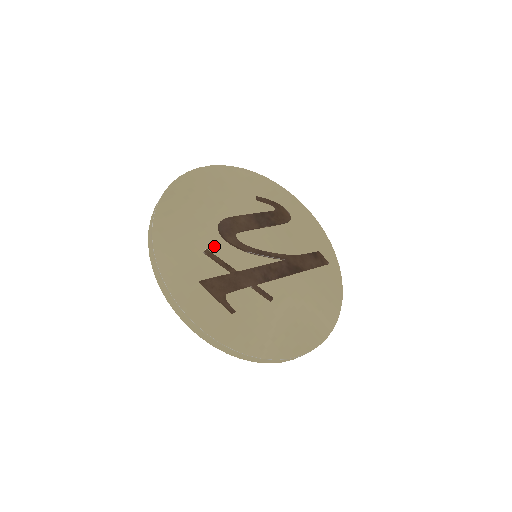
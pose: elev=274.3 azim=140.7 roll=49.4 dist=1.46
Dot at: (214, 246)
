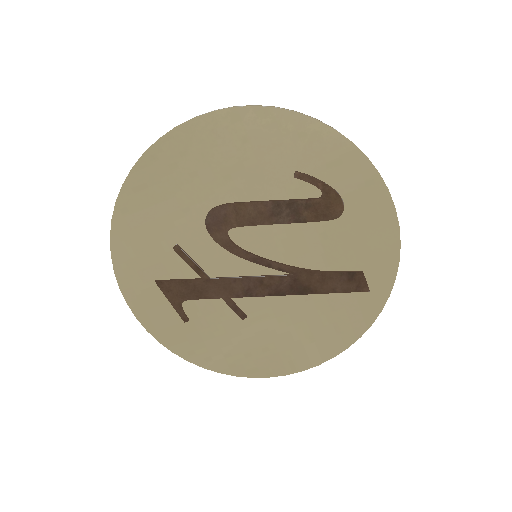
Dot at: (191, 240)
